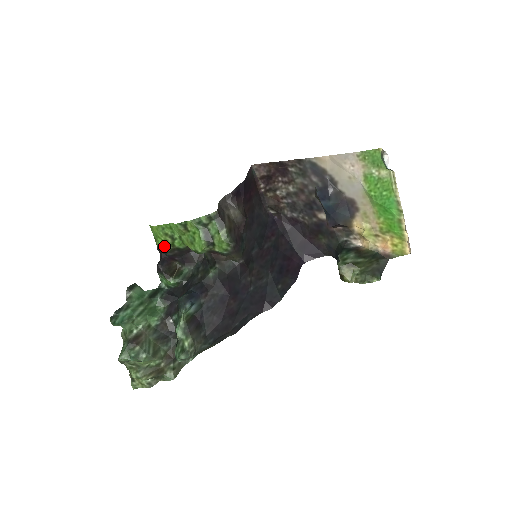
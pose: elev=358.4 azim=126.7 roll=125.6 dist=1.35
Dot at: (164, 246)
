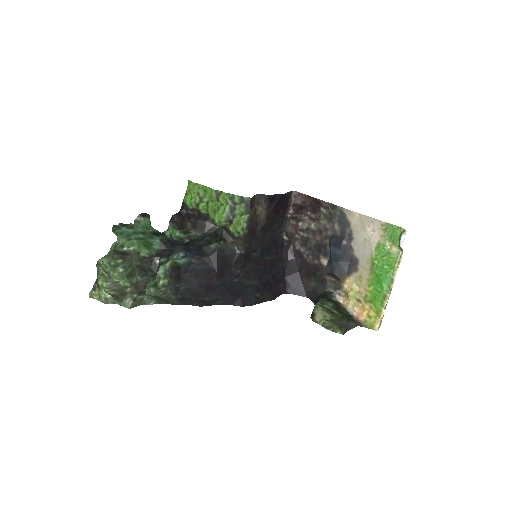
Dot at: (190, 202)
